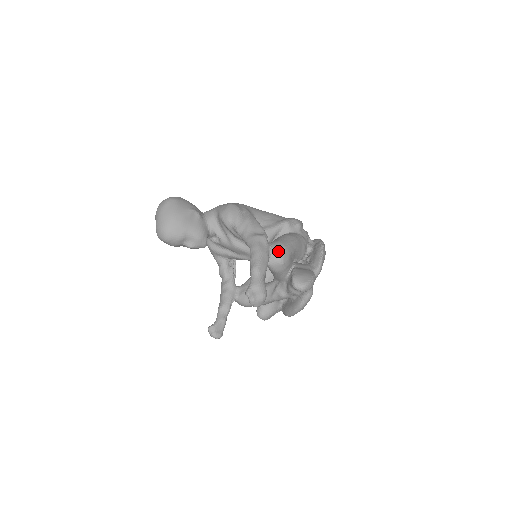
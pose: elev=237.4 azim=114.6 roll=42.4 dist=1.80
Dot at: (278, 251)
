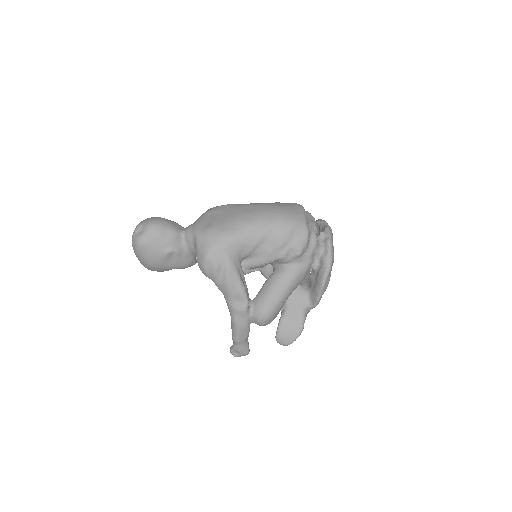
Dot at: (259, 323)
